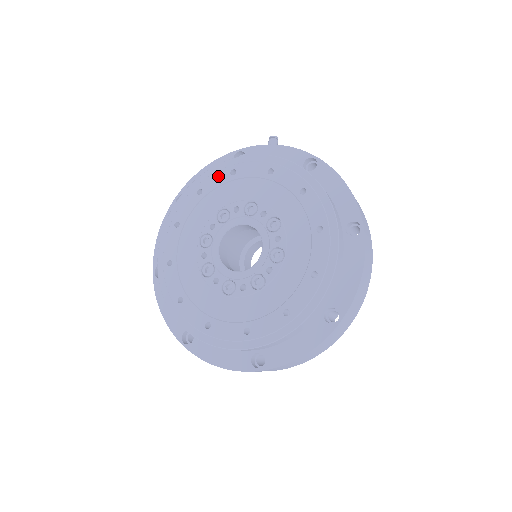
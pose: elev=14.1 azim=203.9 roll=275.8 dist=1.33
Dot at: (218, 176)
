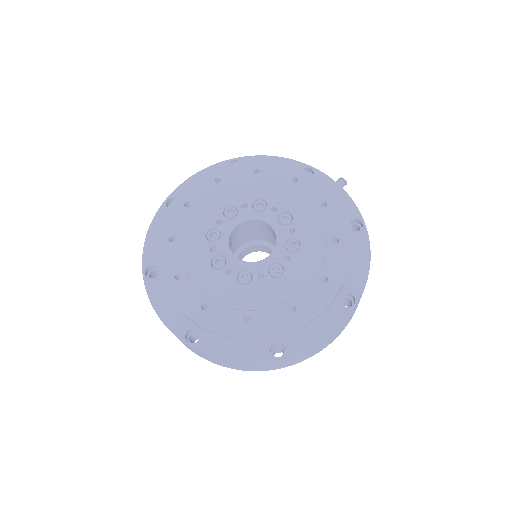
Dot at: (281, 172)
